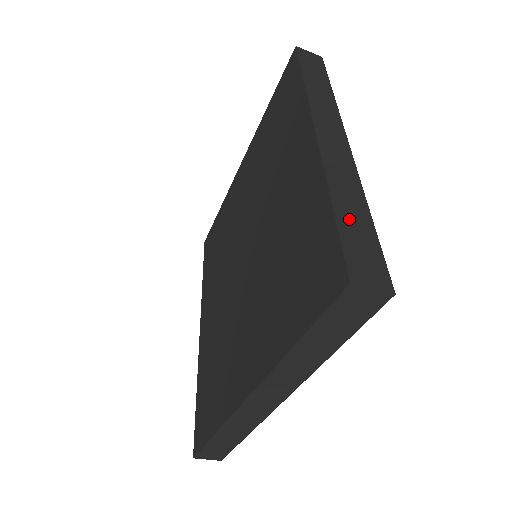
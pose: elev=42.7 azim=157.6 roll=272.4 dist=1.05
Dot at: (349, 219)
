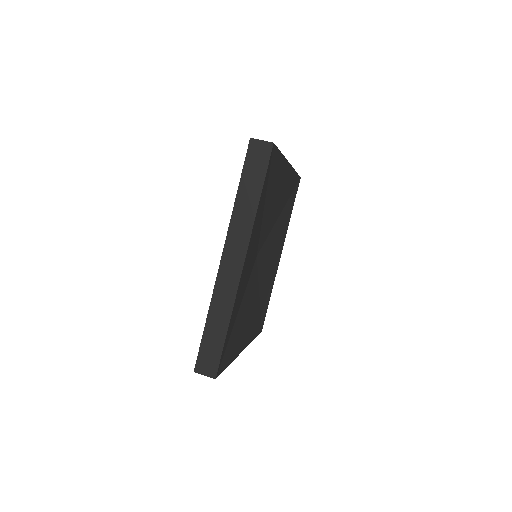
Dot at: (211, 333)
